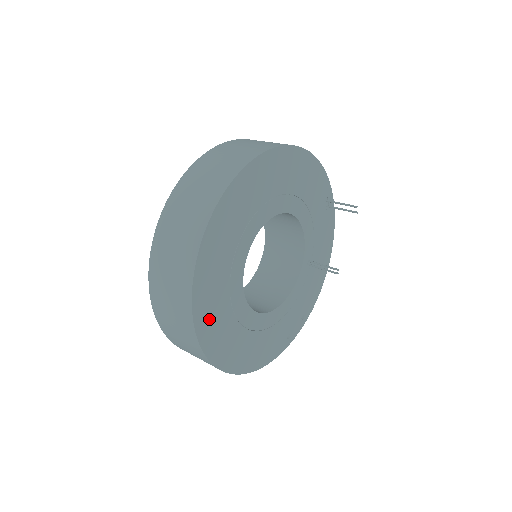
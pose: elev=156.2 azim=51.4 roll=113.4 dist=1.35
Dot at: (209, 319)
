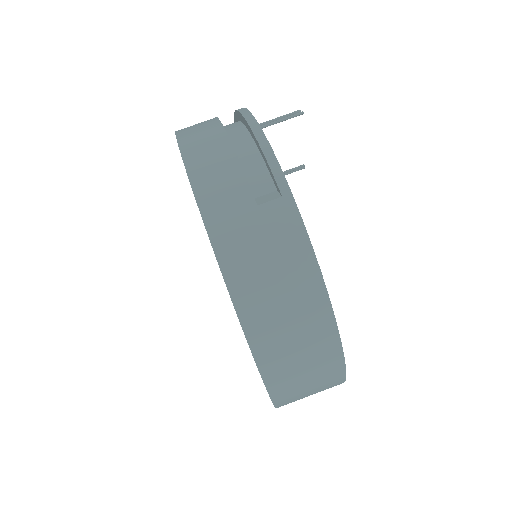
Dot at: occluded
